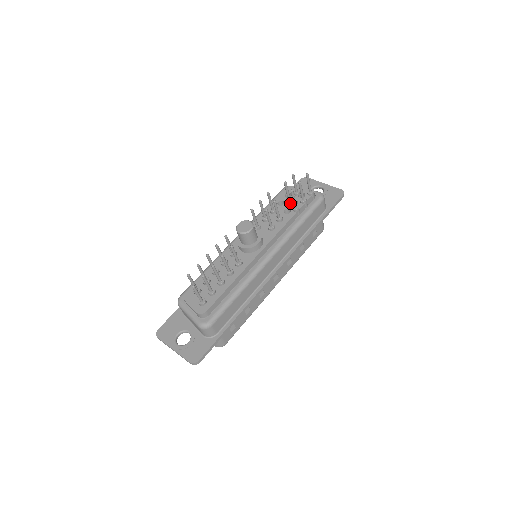
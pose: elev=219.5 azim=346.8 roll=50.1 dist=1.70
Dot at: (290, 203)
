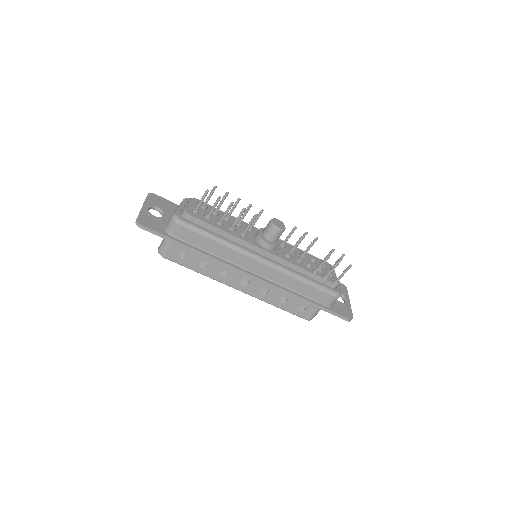
Dot at: occluded
